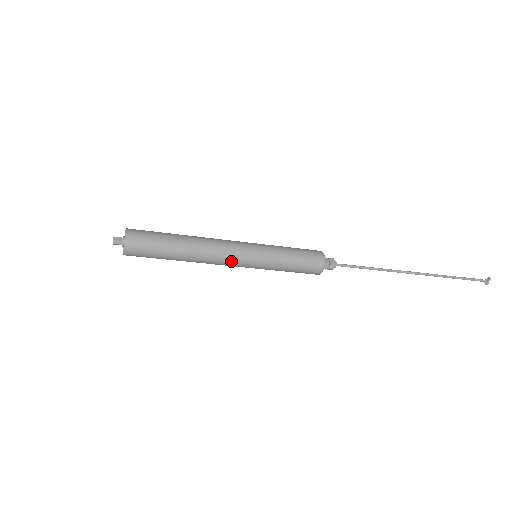
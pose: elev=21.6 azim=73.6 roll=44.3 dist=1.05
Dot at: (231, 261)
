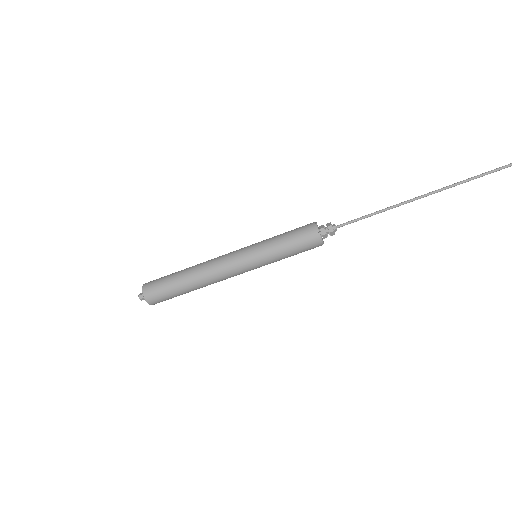
Dot at: (228, 257)
